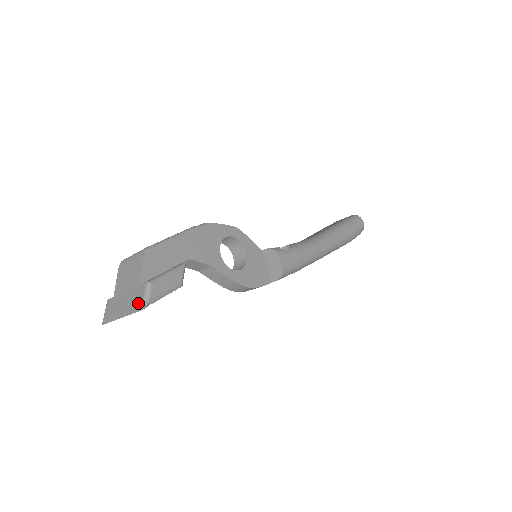
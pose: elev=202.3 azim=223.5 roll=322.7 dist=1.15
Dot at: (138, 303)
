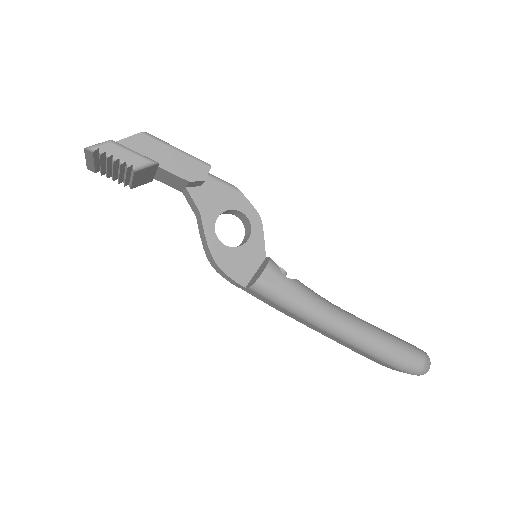
Dot at: occluded
